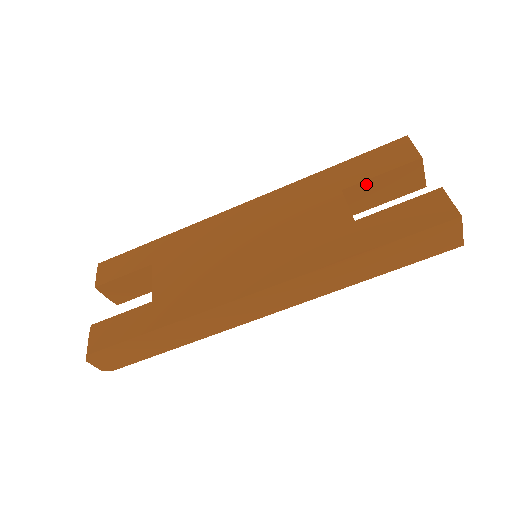
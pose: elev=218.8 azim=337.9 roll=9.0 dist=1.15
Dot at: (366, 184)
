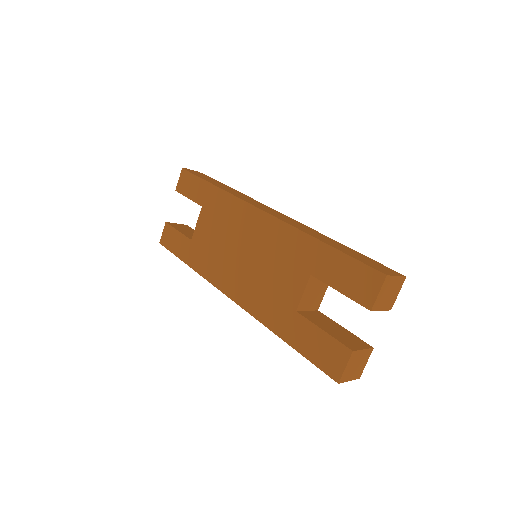
Dot at: (330, 285)
